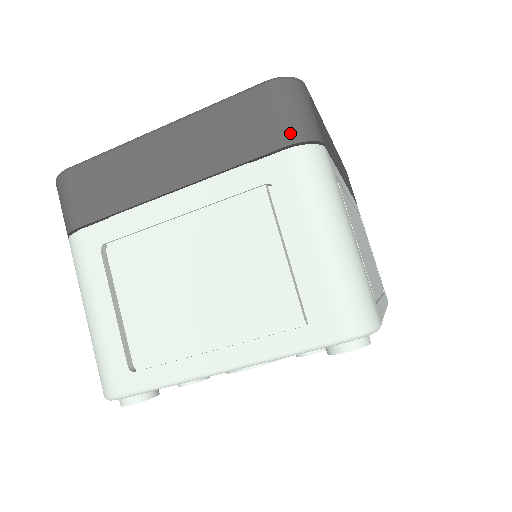
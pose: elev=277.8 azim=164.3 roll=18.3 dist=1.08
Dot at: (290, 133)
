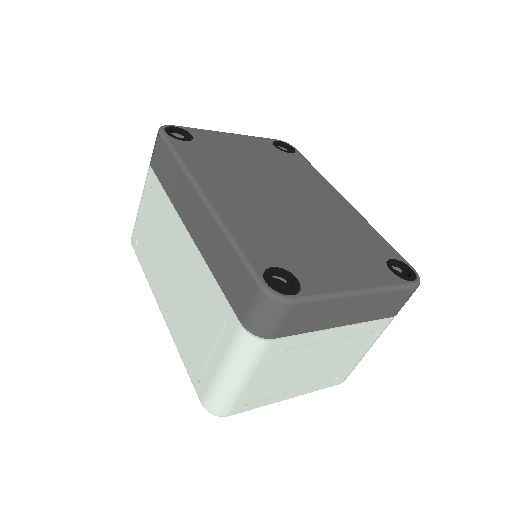
Dot at: occluded
